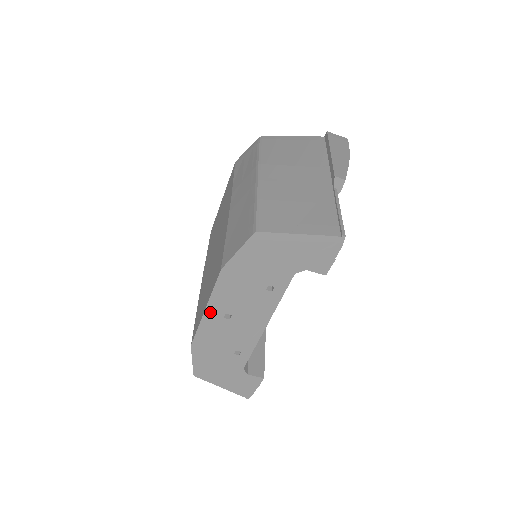
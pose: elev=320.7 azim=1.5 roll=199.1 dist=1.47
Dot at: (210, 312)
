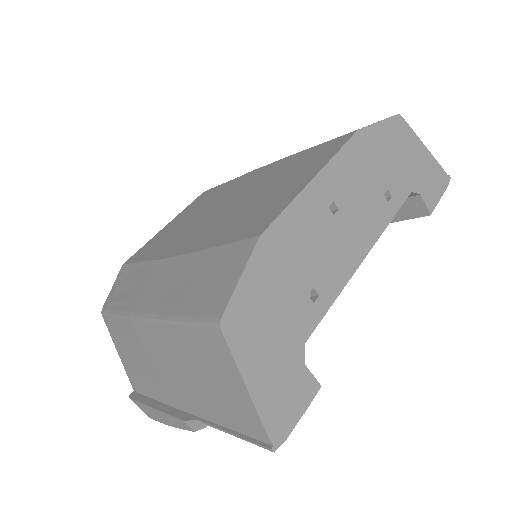
Dot at: (318, 185)
